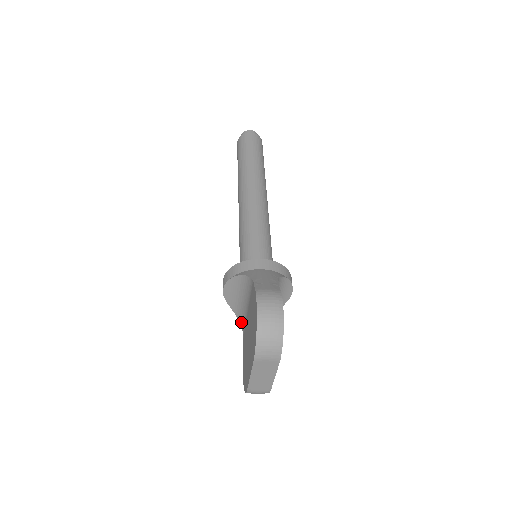
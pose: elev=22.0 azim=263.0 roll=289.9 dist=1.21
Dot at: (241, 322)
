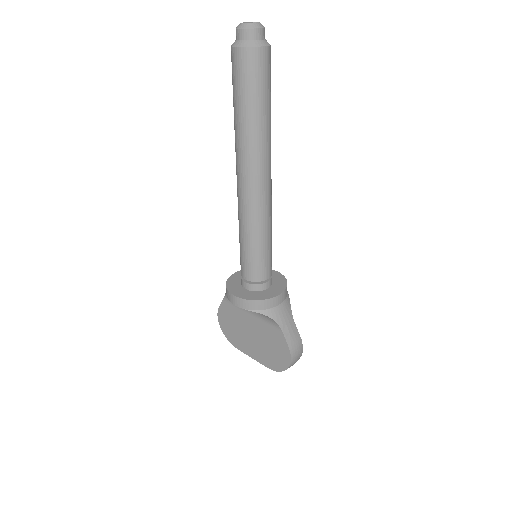
Dot at: occluded
